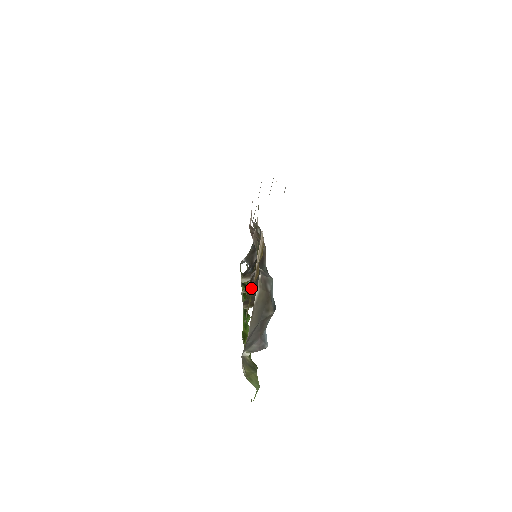
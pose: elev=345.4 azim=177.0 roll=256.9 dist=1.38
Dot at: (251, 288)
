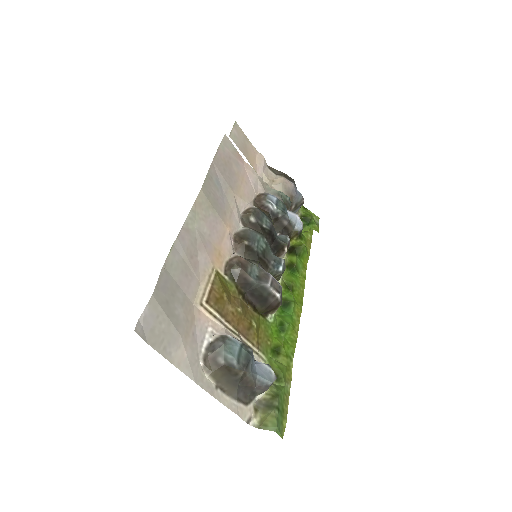
Dot at: (257, 305)
